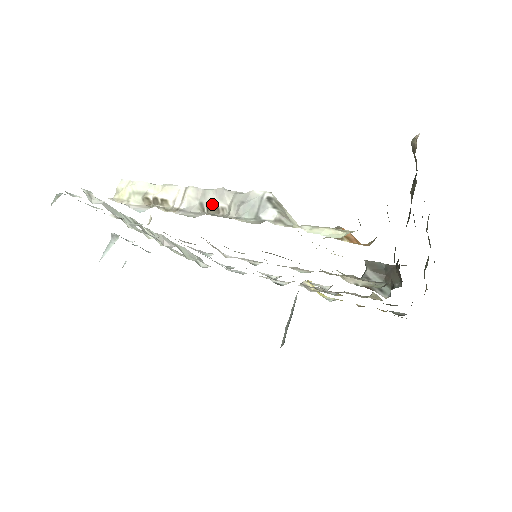
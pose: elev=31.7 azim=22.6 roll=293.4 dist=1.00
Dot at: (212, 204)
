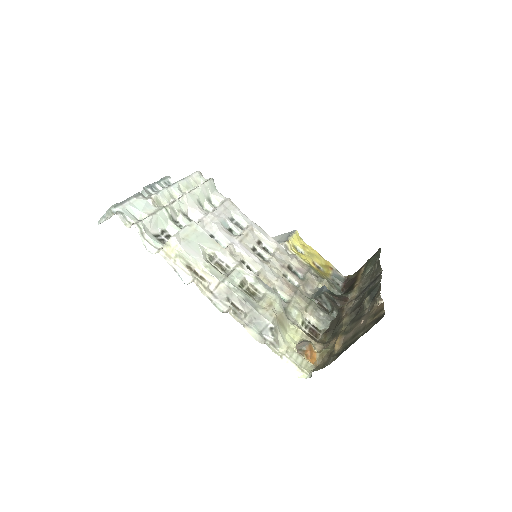
Dot at: (235, 305)
